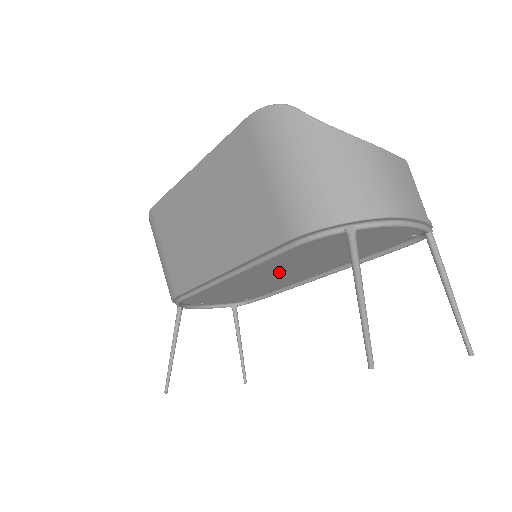
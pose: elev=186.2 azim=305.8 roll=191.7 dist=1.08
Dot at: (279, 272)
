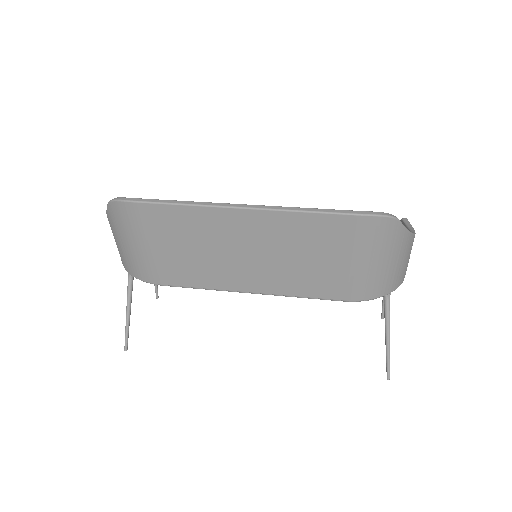
Dot at: occluded
